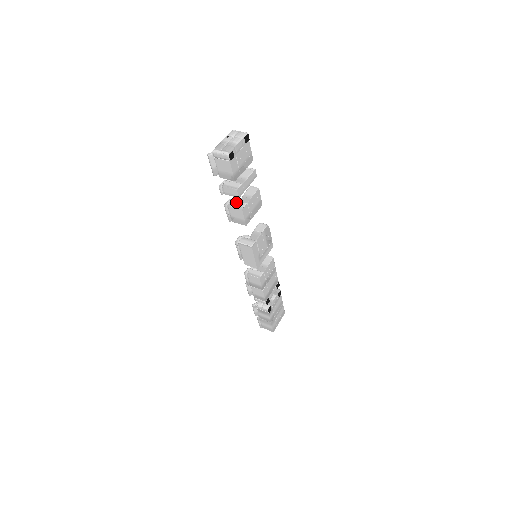
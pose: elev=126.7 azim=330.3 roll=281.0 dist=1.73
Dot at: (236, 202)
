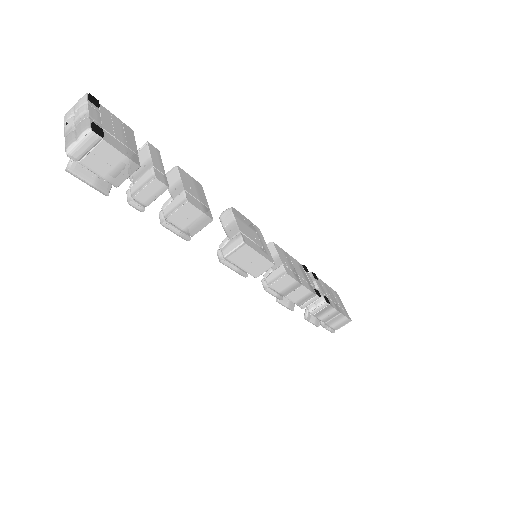
Dot at: (170, 205)
